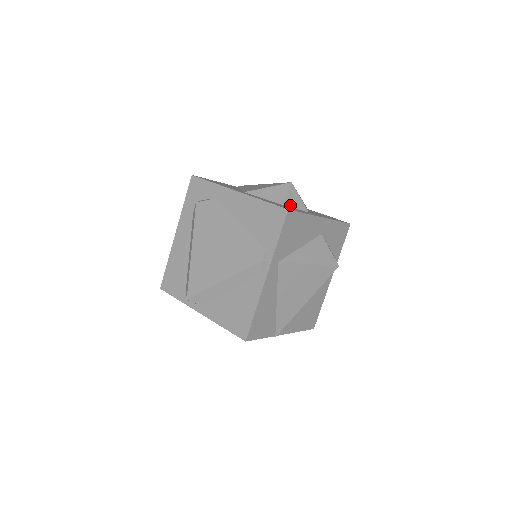
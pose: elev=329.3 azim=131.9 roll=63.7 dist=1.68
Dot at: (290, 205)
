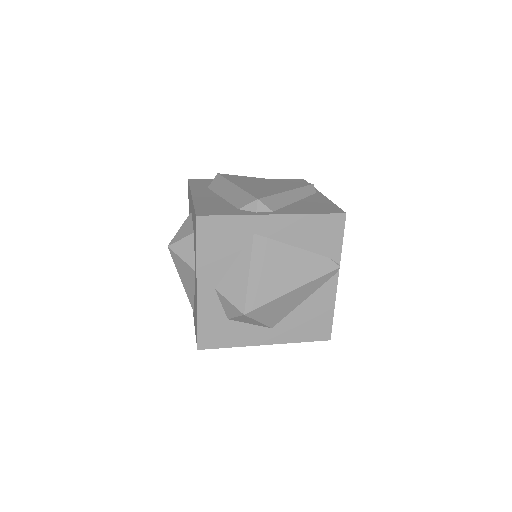
Dot at: occluded
